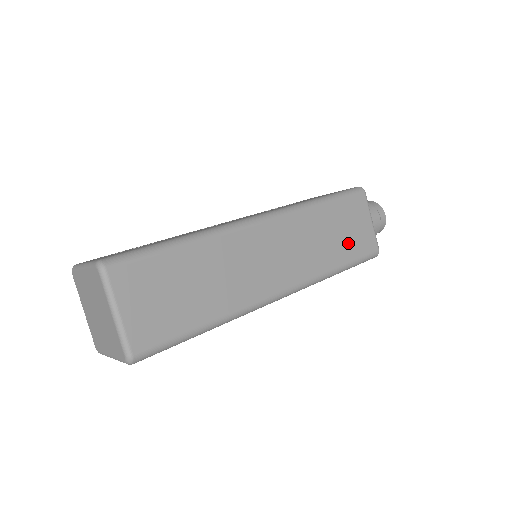
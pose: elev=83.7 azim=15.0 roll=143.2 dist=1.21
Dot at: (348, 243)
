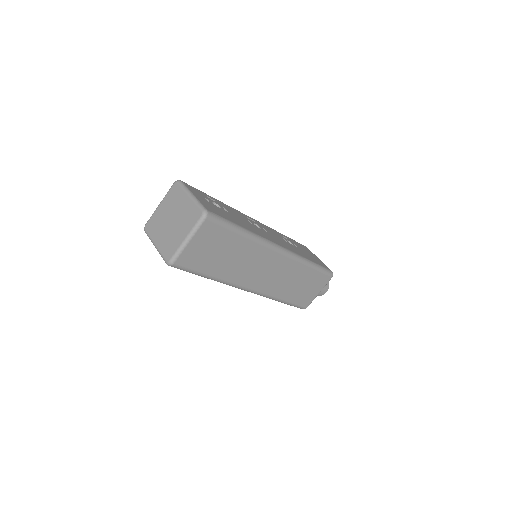
Dot at: (299, 293)
